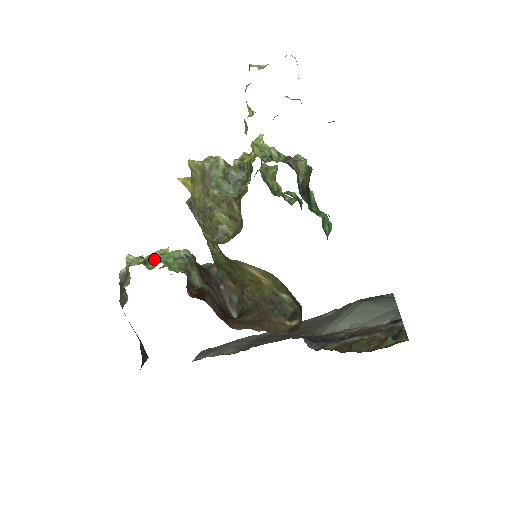
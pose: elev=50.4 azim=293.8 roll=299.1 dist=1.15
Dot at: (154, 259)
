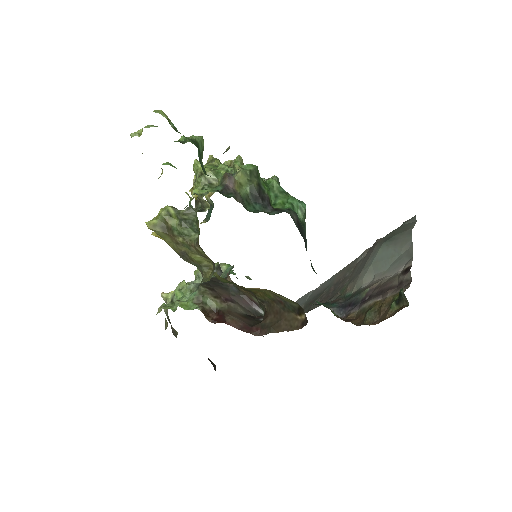
Dot at: (176, 298)
